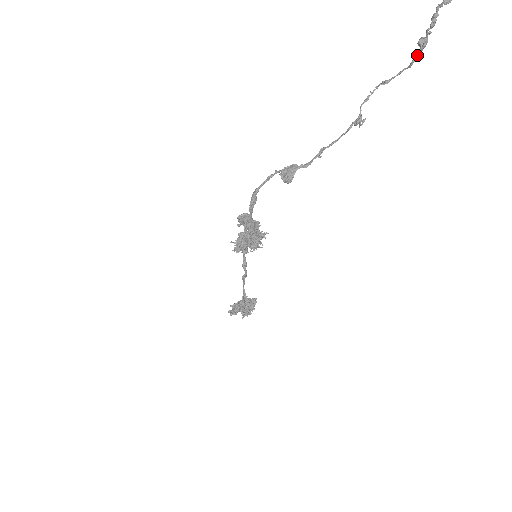
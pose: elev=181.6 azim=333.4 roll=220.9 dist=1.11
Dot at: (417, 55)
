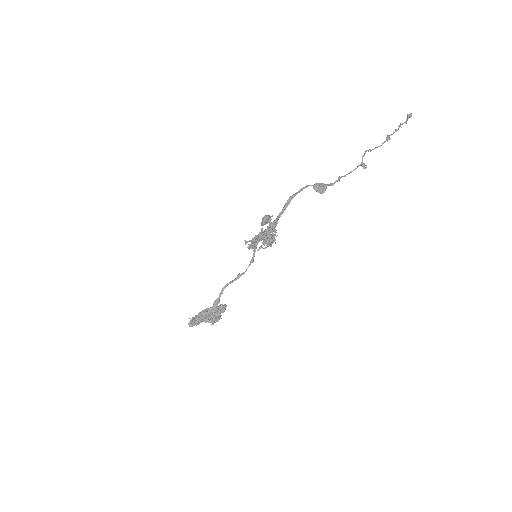
Dot at: occluded
